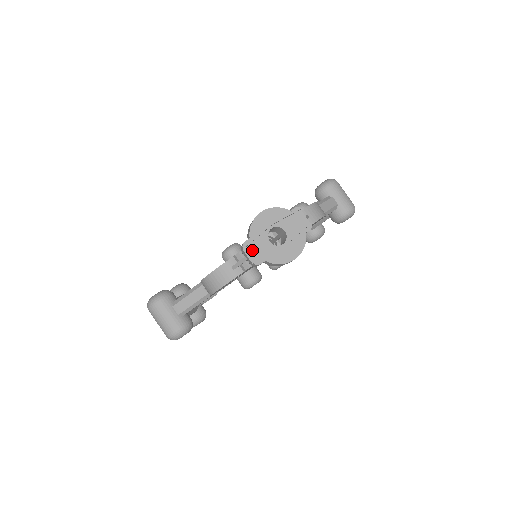
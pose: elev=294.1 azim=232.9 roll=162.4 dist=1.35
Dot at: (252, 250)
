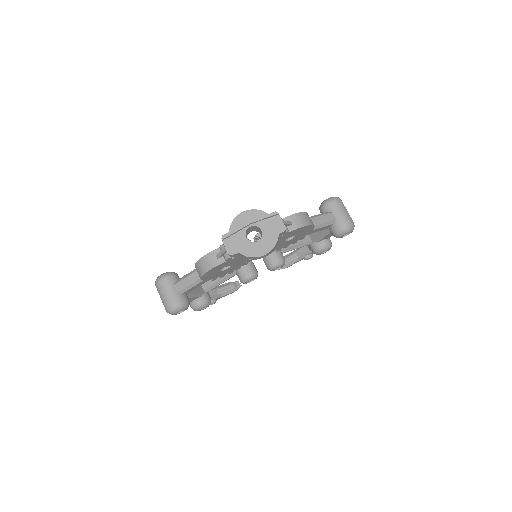
Dot at: (230, 242)
